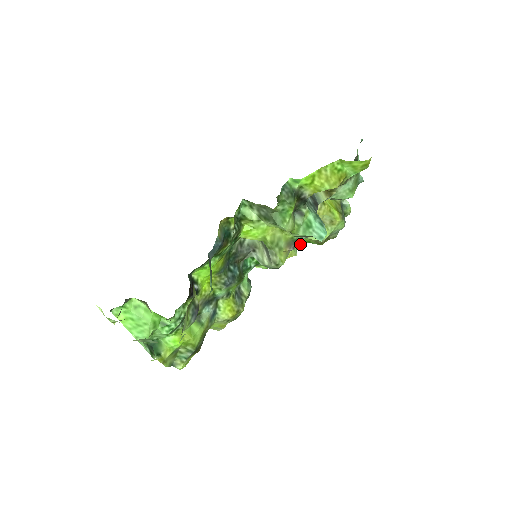
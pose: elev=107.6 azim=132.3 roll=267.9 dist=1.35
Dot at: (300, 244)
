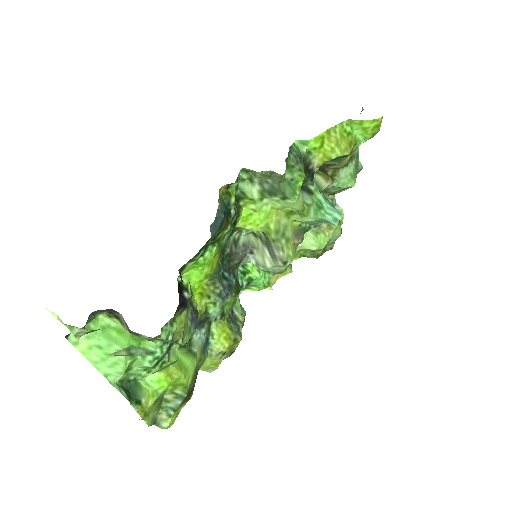
Dot at: (294, 259)
